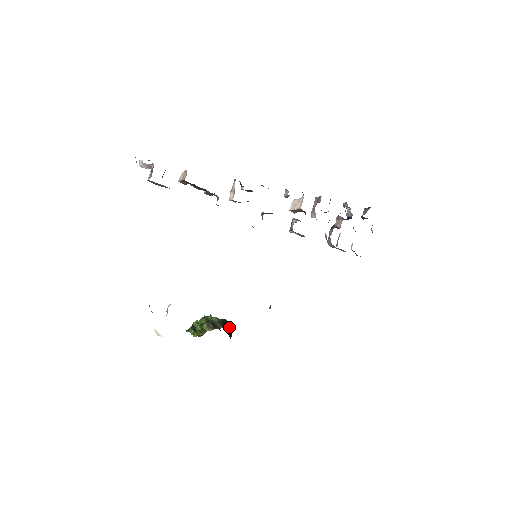
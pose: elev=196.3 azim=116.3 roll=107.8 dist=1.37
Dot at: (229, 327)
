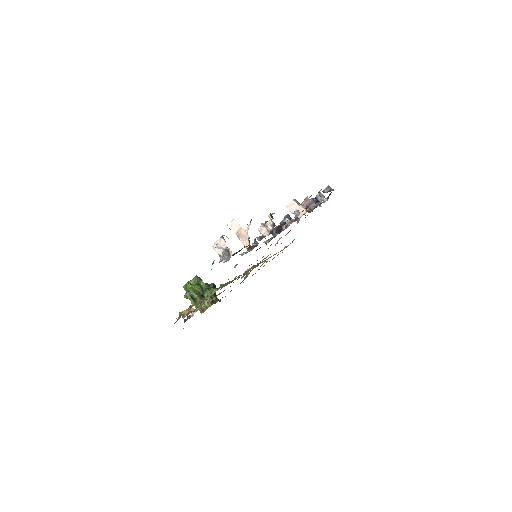
Dot at: occluded
